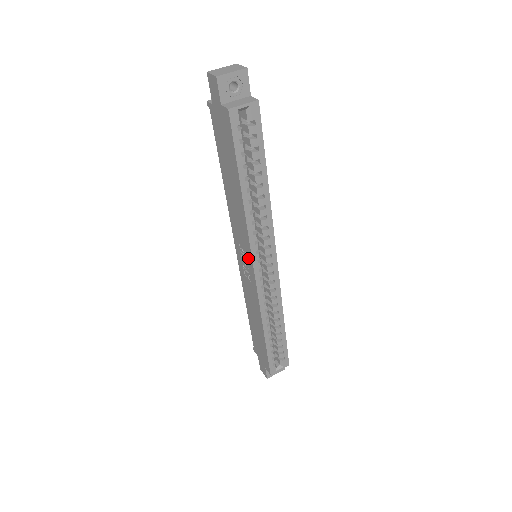
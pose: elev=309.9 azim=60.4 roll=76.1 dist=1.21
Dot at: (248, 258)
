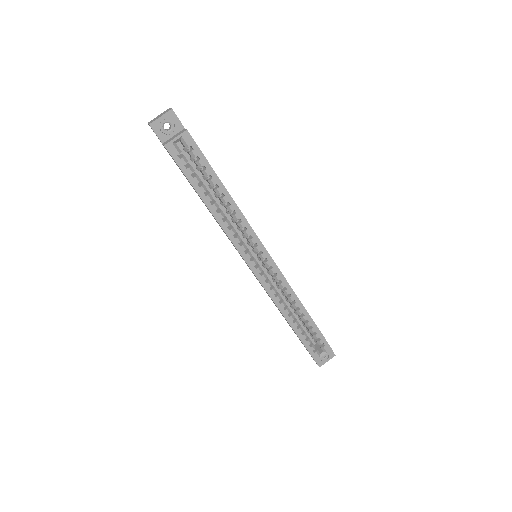
Dot at: occluded
